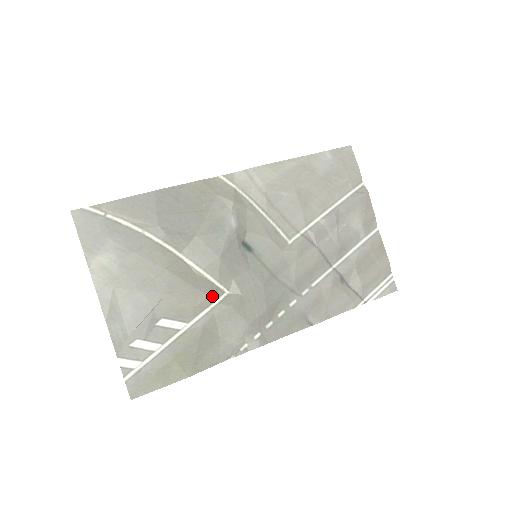
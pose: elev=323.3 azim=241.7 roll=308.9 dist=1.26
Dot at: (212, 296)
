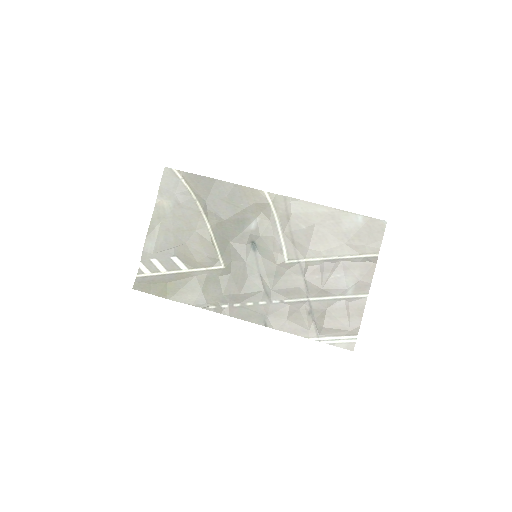
Dot at: (212, 262)
